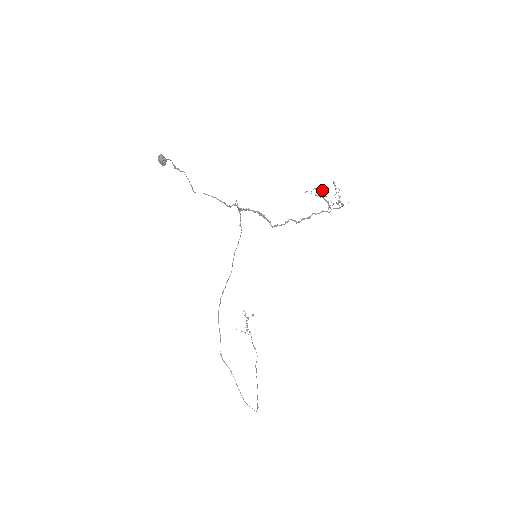
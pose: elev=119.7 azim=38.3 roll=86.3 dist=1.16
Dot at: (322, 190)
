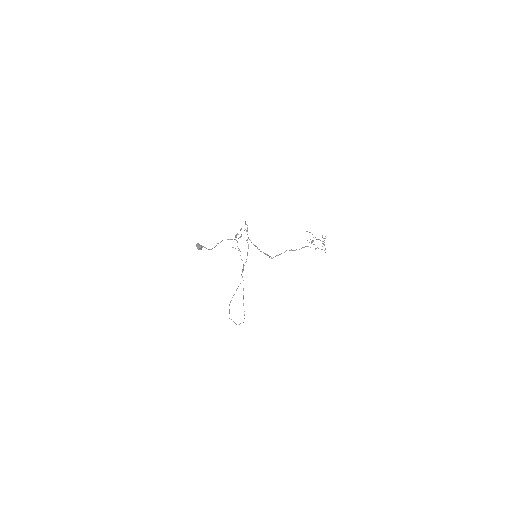
Dot at: occluded
